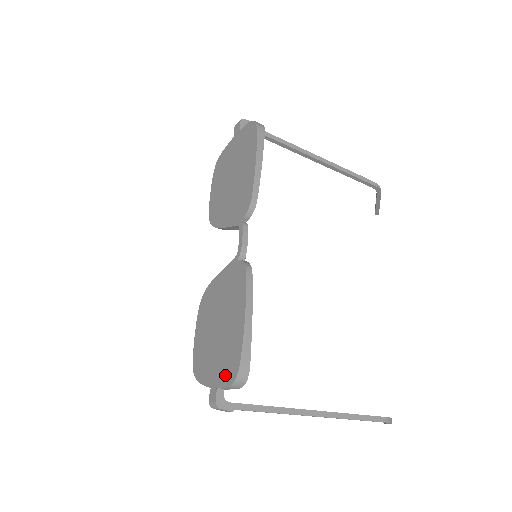
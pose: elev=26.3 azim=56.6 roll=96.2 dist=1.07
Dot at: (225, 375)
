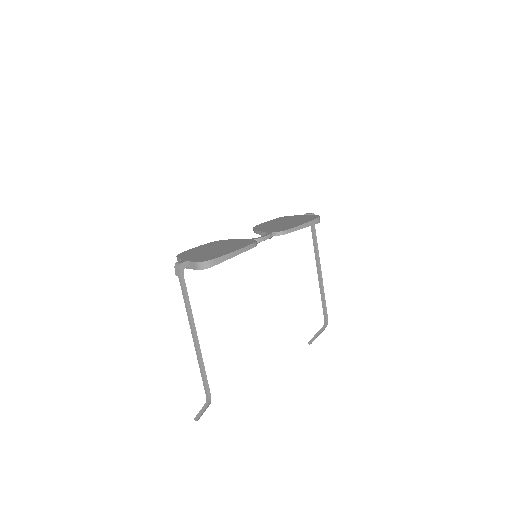
Dot at: (199, 259)
